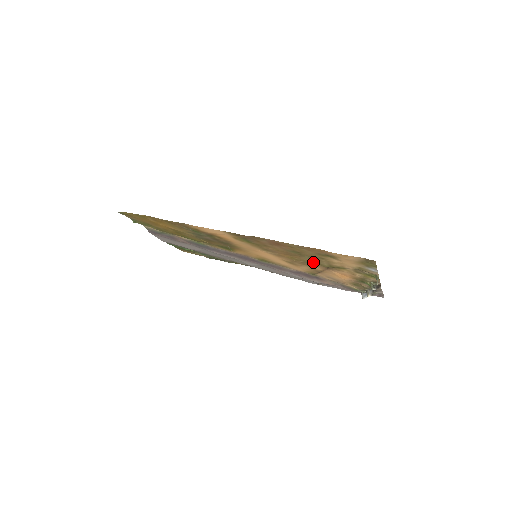
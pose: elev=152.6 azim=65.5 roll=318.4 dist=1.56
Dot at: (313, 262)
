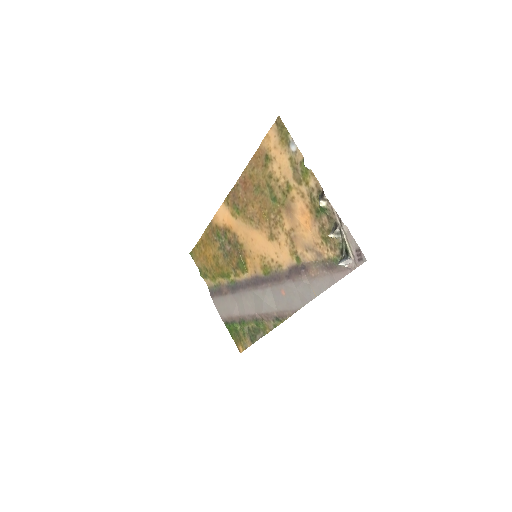
Dot at: (274, 202)
